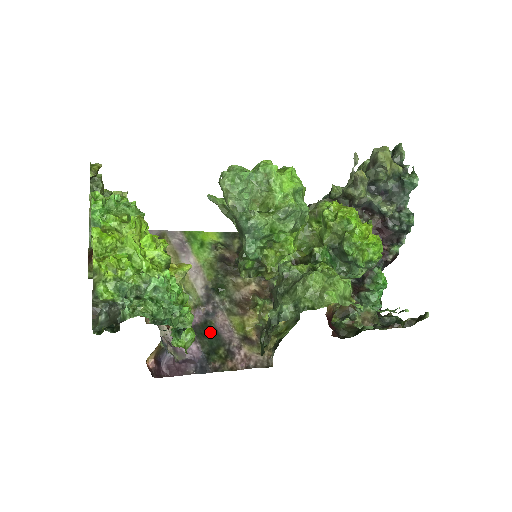
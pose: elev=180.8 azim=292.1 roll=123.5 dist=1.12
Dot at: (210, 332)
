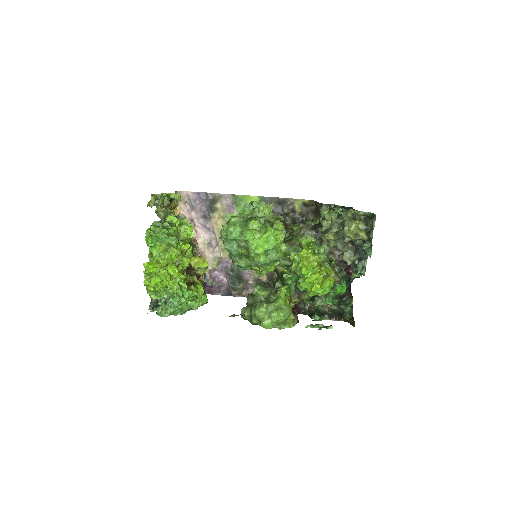
Dot at: (237, 272)
